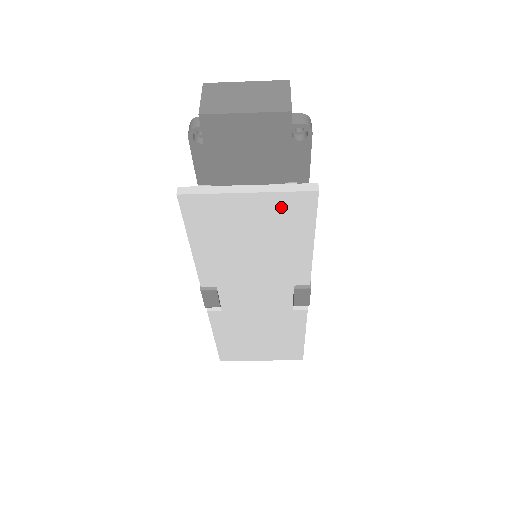
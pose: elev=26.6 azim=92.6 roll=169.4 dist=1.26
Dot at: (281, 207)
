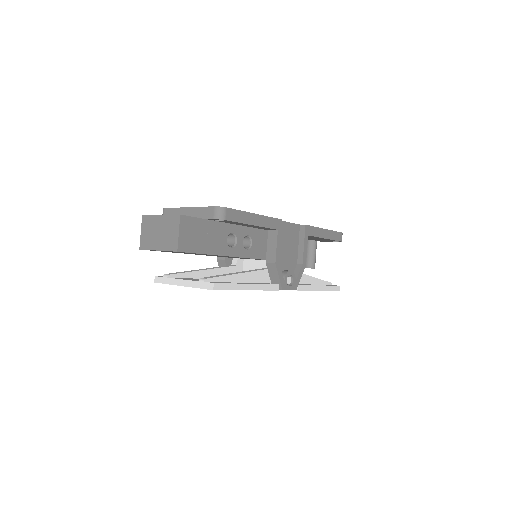
Dot at: occluded
